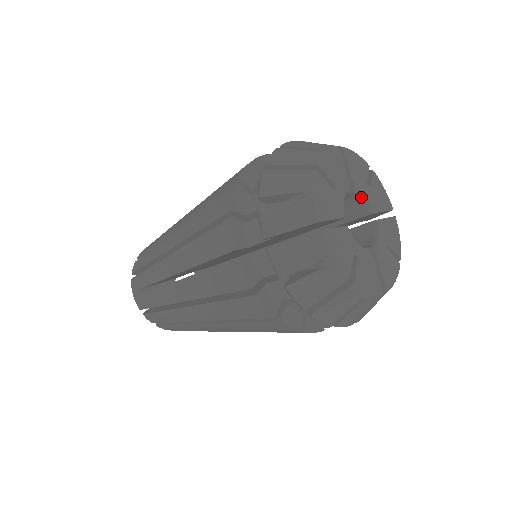
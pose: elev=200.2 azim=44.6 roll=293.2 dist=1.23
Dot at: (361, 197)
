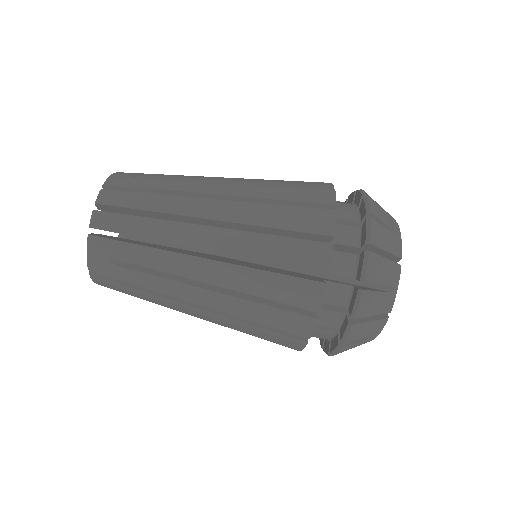
Dot at: occluded
